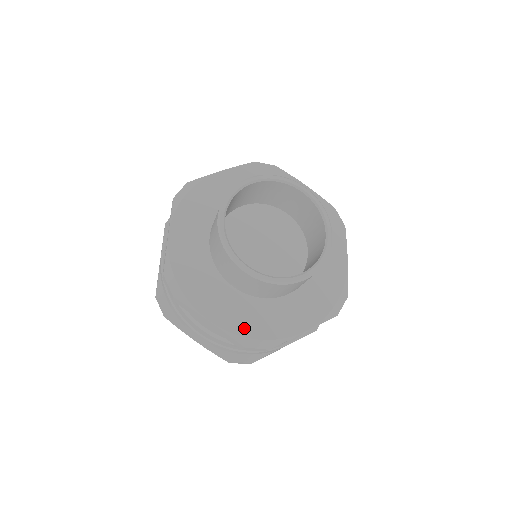
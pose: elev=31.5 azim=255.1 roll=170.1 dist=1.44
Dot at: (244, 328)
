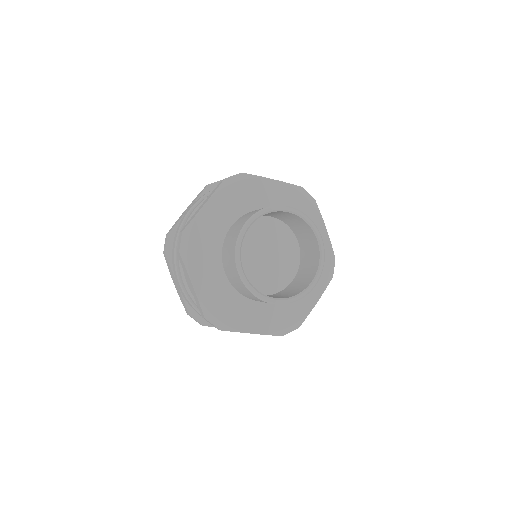
Dot at: (213, 305)
